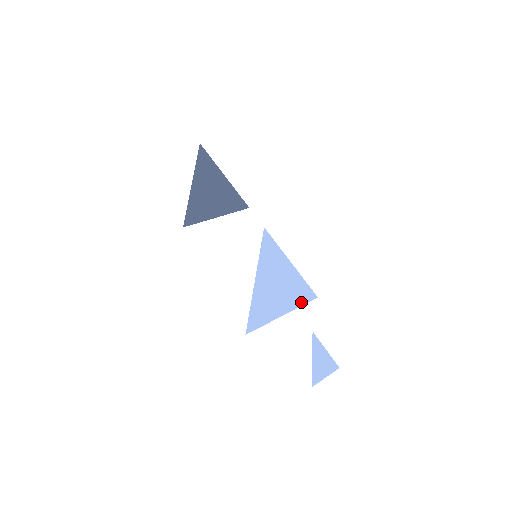
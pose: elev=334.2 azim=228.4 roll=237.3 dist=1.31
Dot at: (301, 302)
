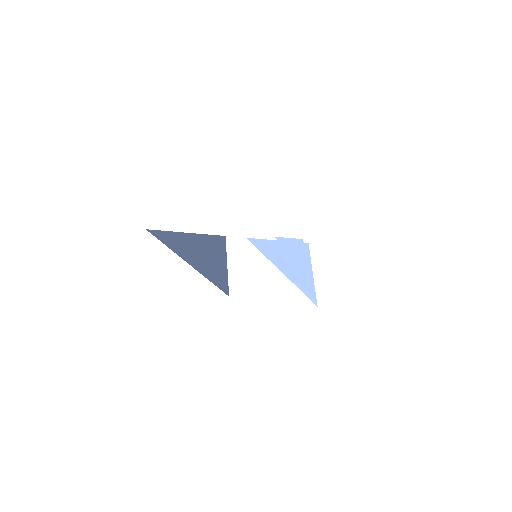
Dot at: (308, 256)
